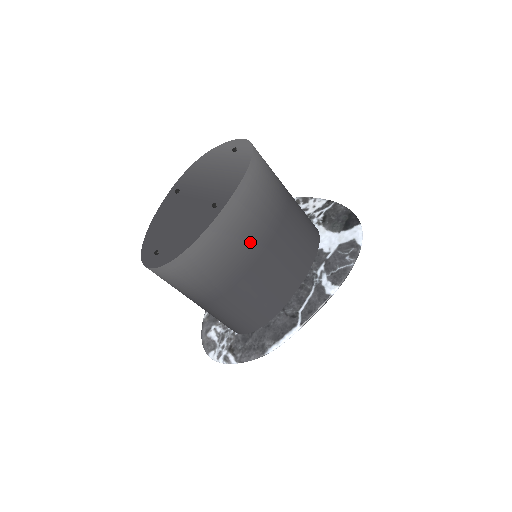
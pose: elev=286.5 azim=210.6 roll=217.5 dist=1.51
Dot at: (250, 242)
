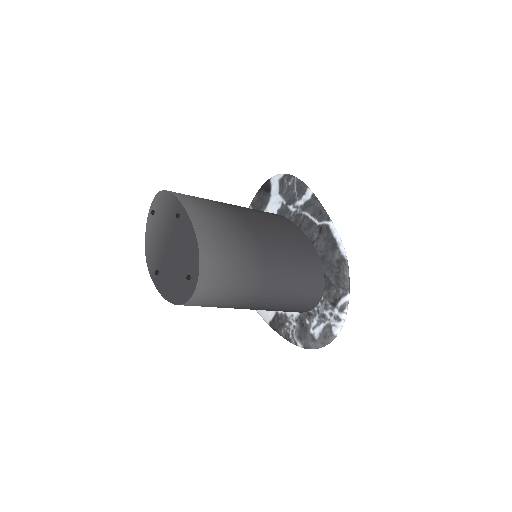
Dot at: (228, 216)
